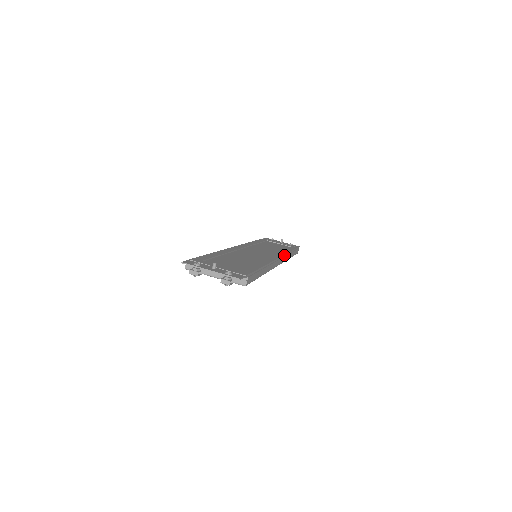
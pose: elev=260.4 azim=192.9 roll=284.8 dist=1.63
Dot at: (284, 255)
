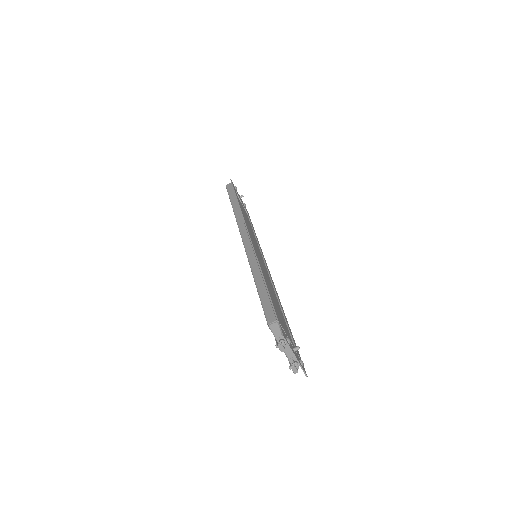
Dot at: occluded
